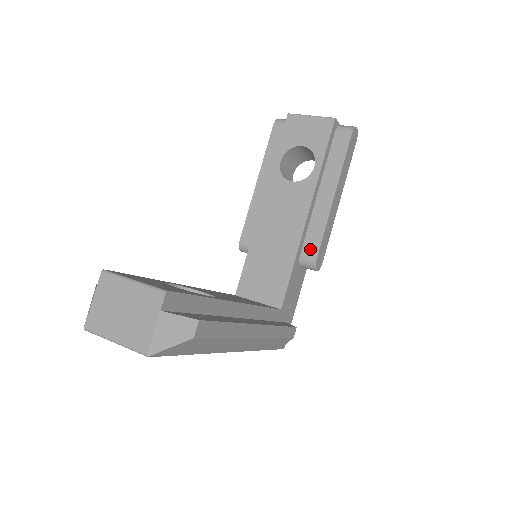
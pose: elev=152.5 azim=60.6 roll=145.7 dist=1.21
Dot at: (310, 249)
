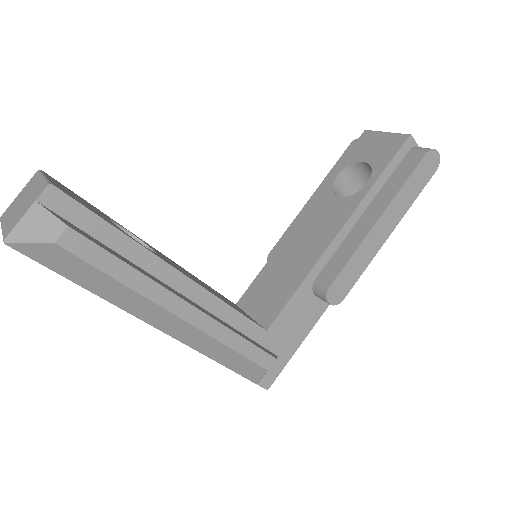
Dot at: (328, 274)
